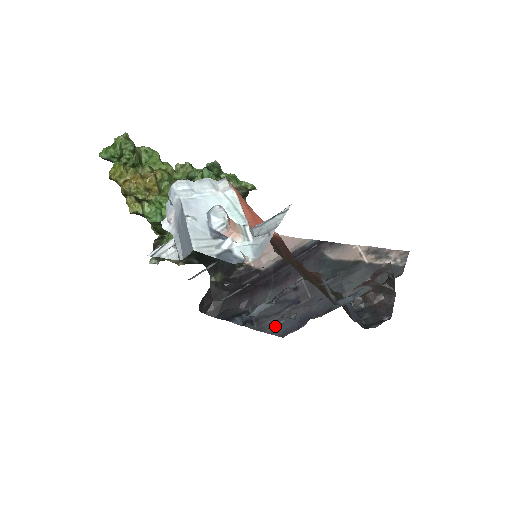
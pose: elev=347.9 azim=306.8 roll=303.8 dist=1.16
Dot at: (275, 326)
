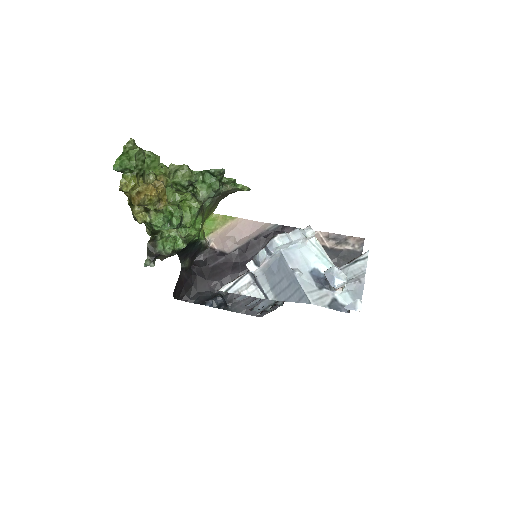
Dot at: (250, 307)
